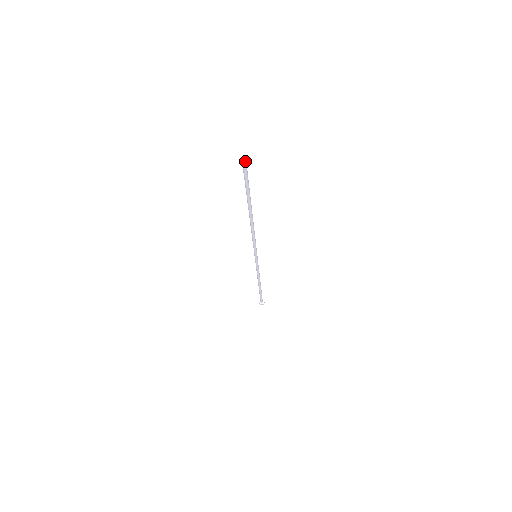
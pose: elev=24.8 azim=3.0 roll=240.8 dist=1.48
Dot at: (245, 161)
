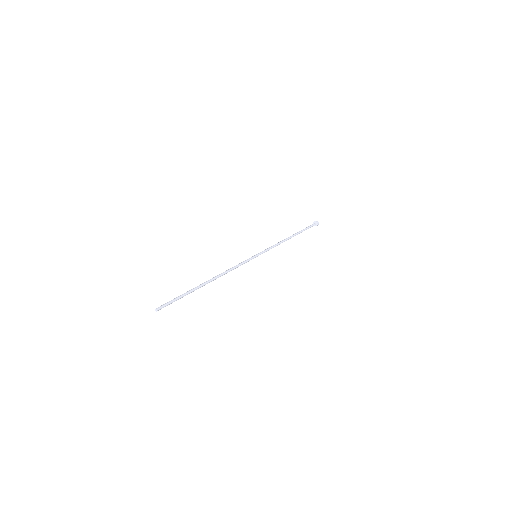
Dot at: (156, 311)
